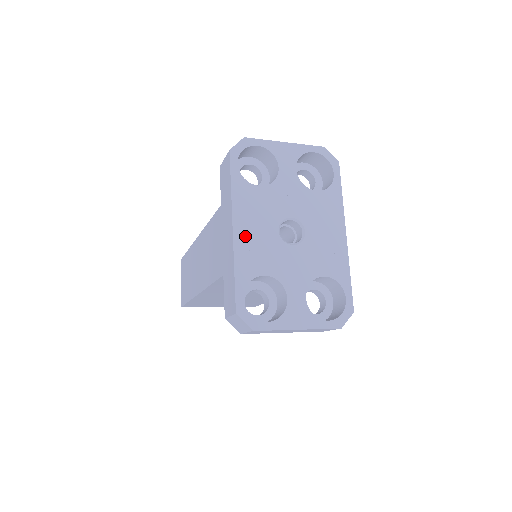
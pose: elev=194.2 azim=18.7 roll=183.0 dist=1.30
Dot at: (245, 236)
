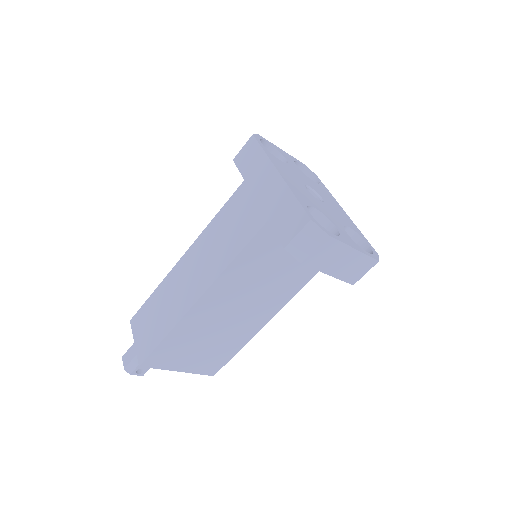
Dot at: (289, 180)
